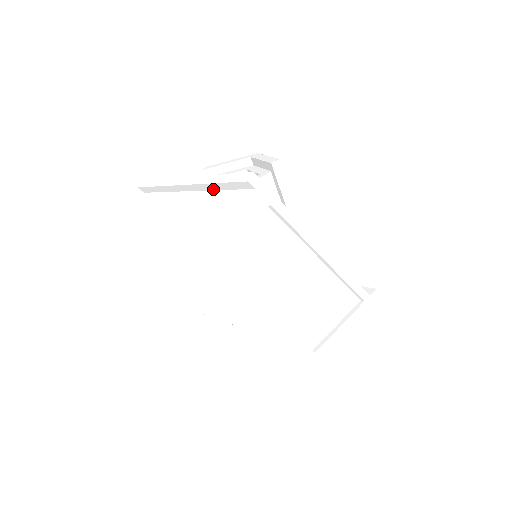
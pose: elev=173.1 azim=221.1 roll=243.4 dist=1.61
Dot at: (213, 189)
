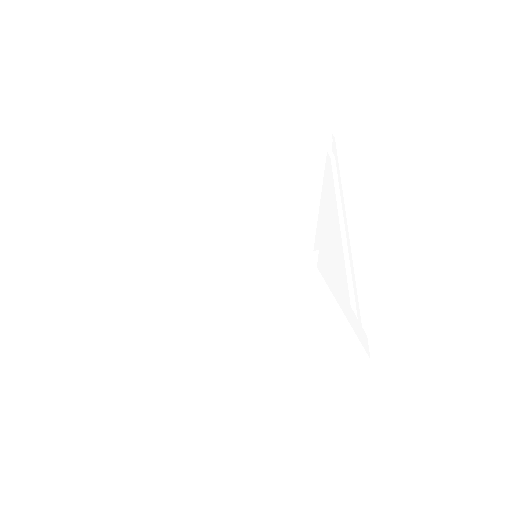
Dot at: (285, 157)
